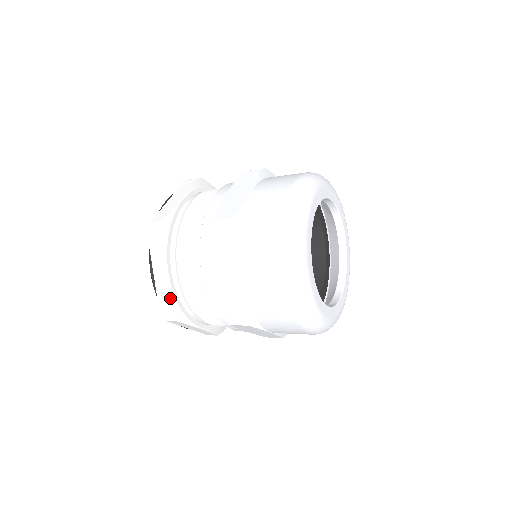
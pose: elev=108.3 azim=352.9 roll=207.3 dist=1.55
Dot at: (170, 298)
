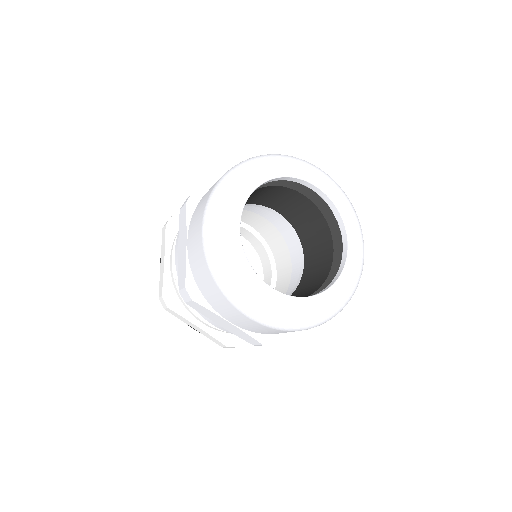
Dot at: (217, 340)
